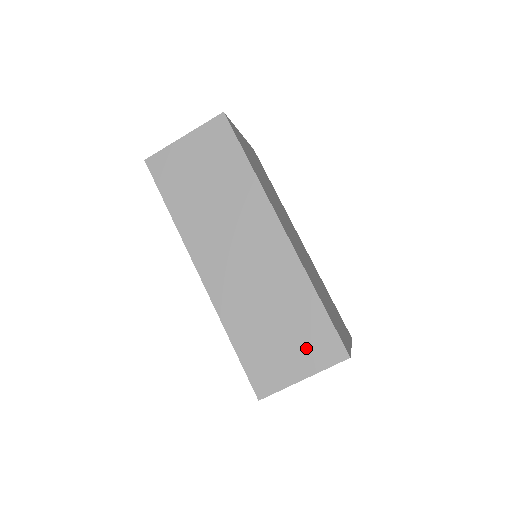
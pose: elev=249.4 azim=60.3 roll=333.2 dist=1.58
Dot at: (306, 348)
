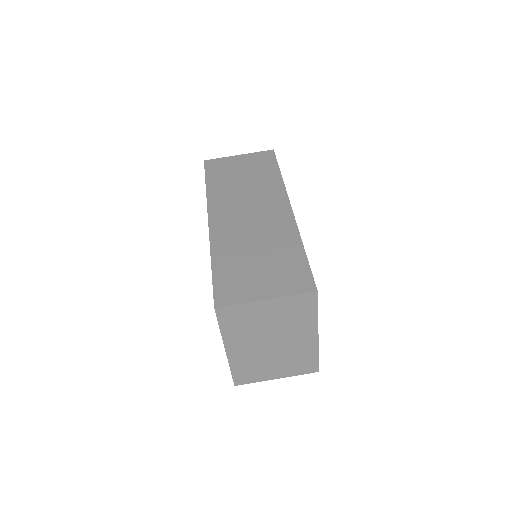
Dot at: (278, 278)
